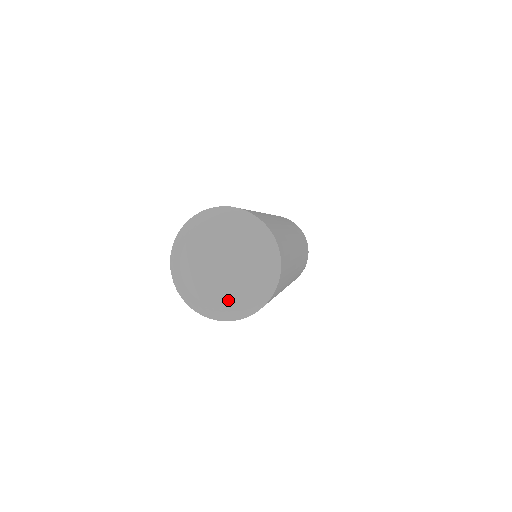
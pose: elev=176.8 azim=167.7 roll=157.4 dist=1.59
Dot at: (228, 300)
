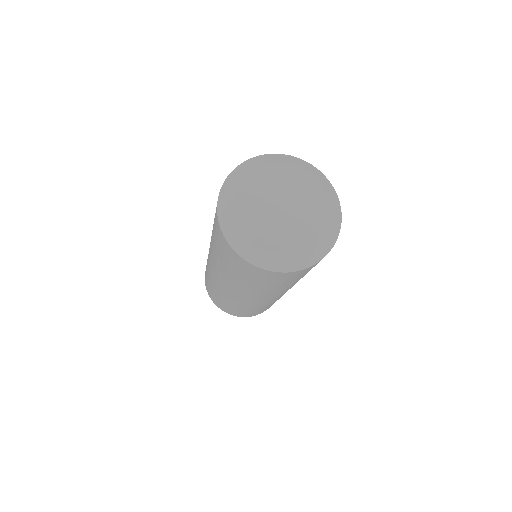
Dot at: (303, 237)
